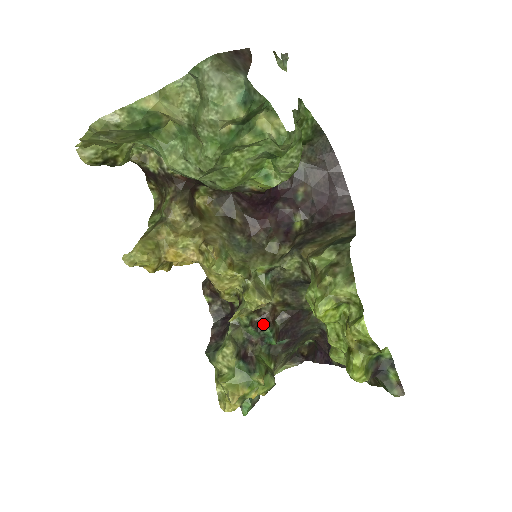
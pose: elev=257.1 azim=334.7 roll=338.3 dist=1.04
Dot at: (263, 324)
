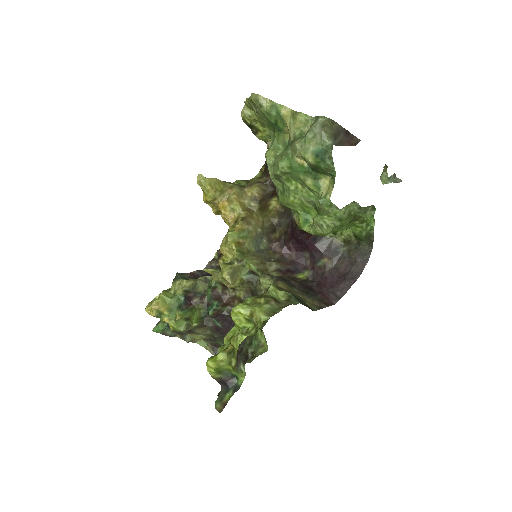
Dot at: (218, 297)
